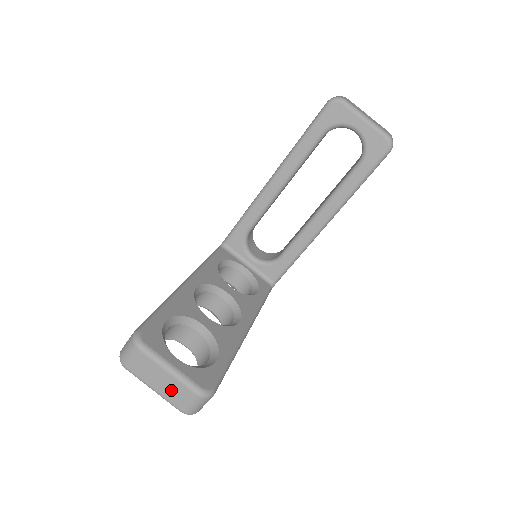
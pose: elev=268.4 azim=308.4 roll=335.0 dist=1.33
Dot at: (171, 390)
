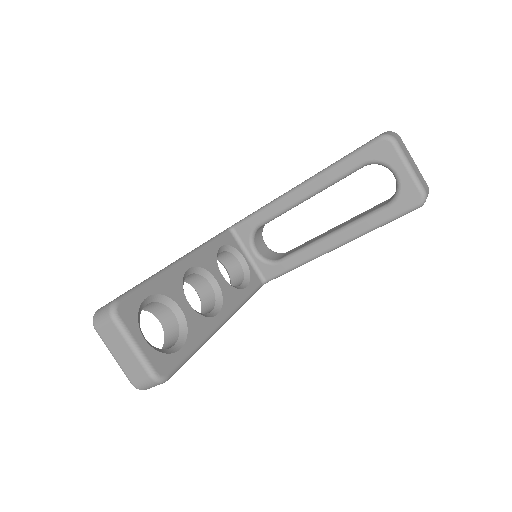
Dot at: (129, 364)
